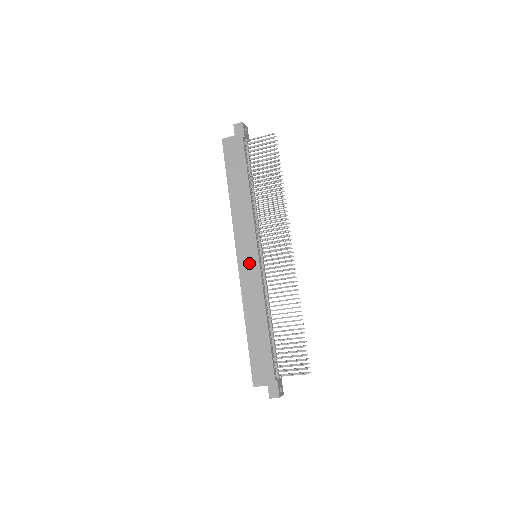
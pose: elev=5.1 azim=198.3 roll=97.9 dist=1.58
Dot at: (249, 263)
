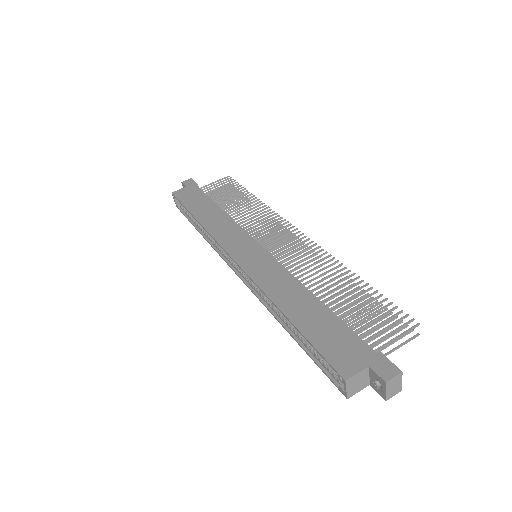
Dot at: (252, 255)
